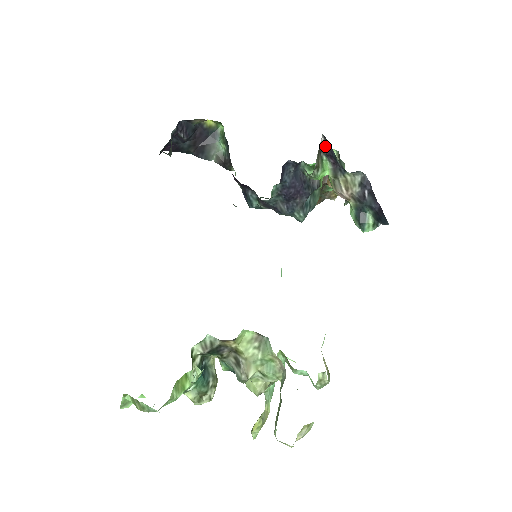
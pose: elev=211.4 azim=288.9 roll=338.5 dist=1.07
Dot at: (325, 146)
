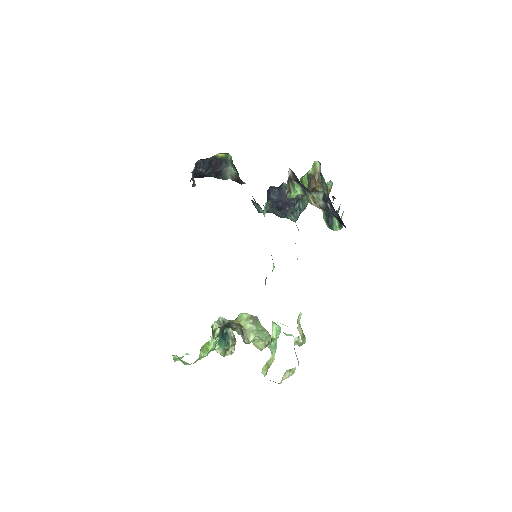
Dot at: (293, 175)
